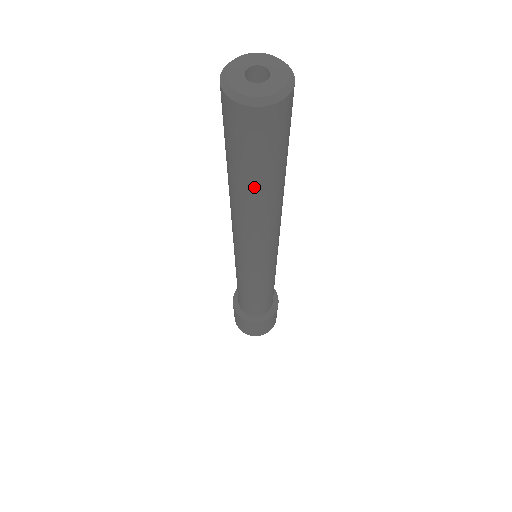
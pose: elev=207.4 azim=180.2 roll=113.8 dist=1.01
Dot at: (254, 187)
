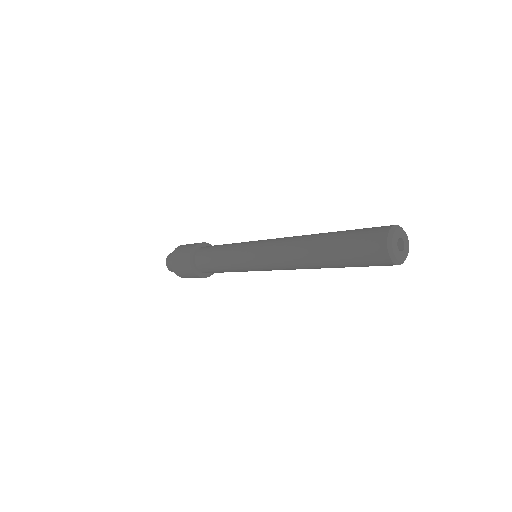
Dot at: occluded
